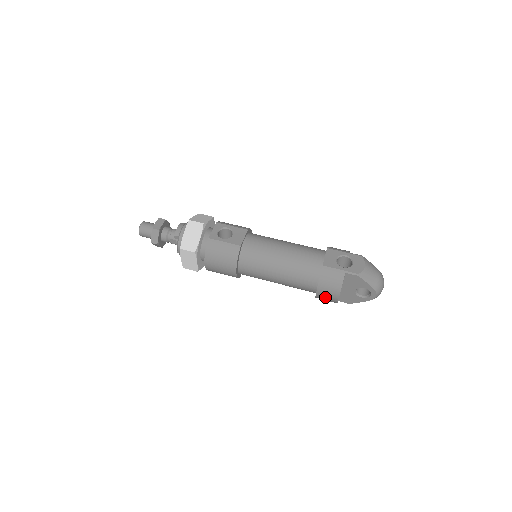
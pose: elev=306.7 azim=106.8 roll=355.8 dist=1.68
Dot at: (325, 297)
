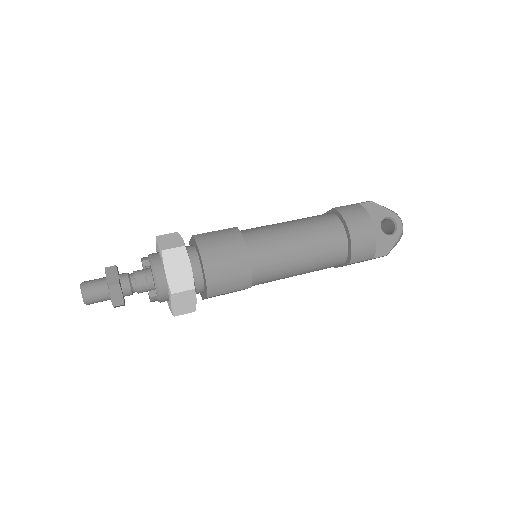
Dot at: (361, 237)
